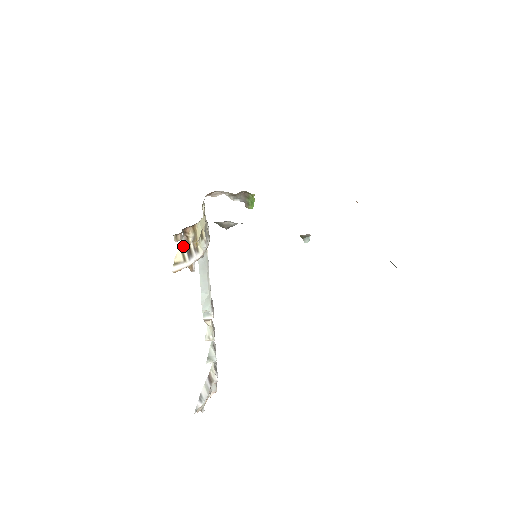
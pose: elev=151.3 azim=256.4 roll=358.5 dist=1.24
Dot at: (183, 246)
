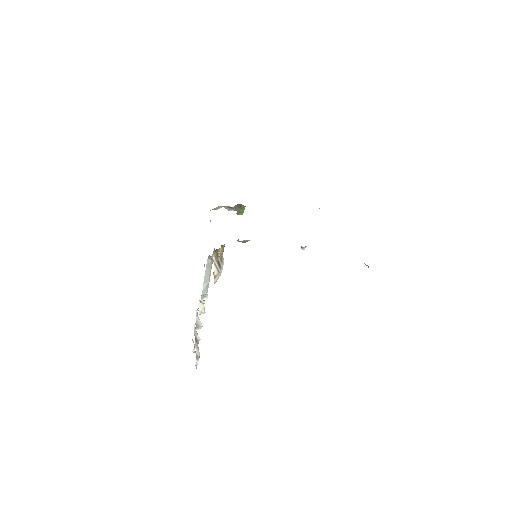
Dot at: (215, 261)
